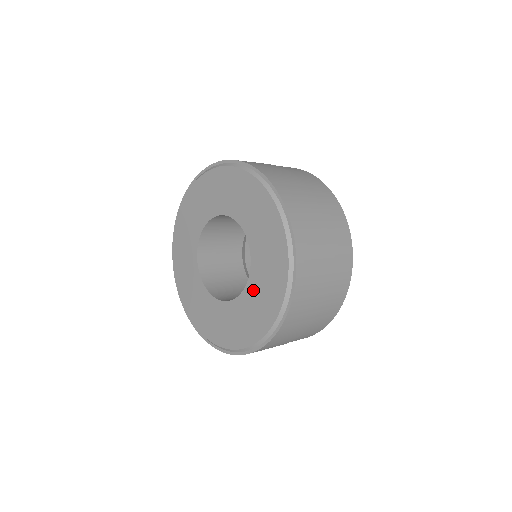
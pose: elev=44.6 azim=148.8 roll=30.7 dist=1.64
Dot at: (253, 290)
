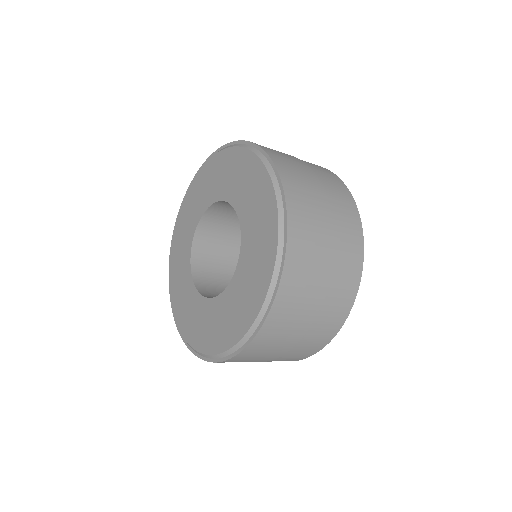
Dot at: (210, 310)
